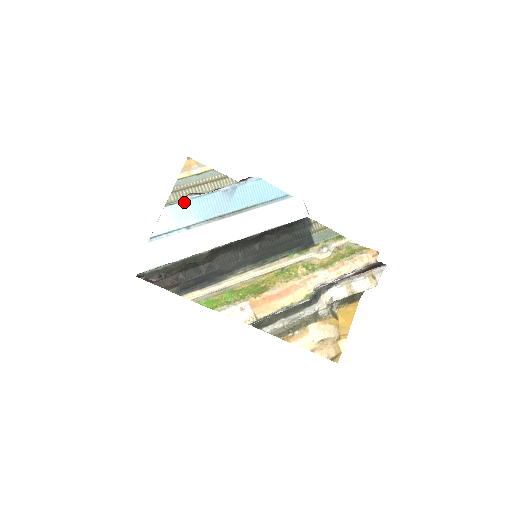
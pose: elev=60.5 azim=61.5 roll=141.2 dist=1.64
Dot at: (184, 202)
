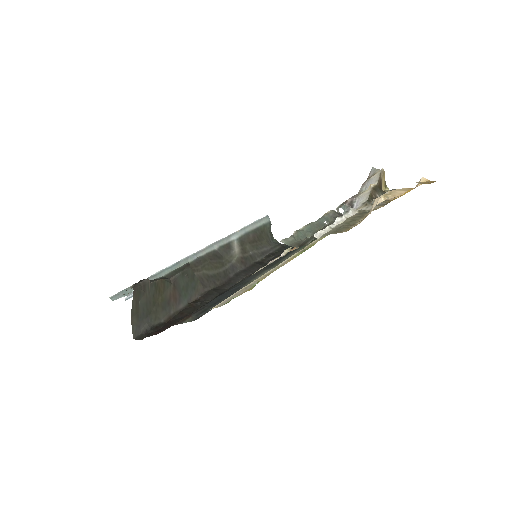
Dot at: occluded
